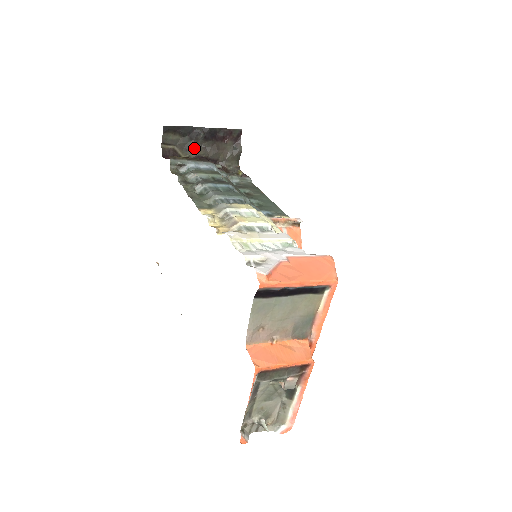
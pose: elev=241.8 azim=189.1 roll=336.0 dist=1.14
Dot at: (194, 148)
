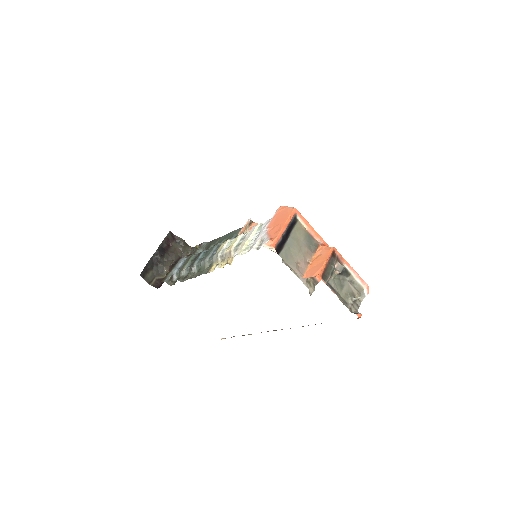
Dot at: (164, 267)
